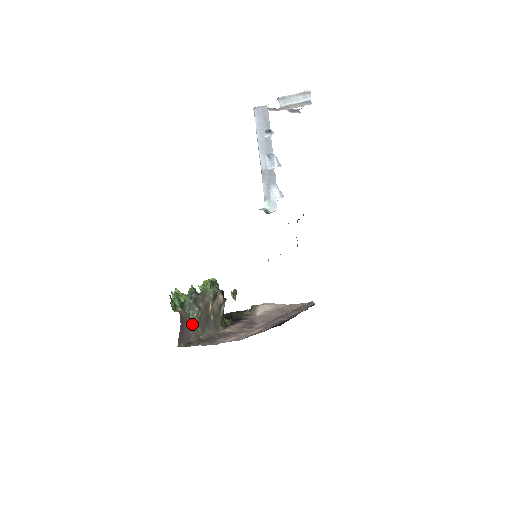
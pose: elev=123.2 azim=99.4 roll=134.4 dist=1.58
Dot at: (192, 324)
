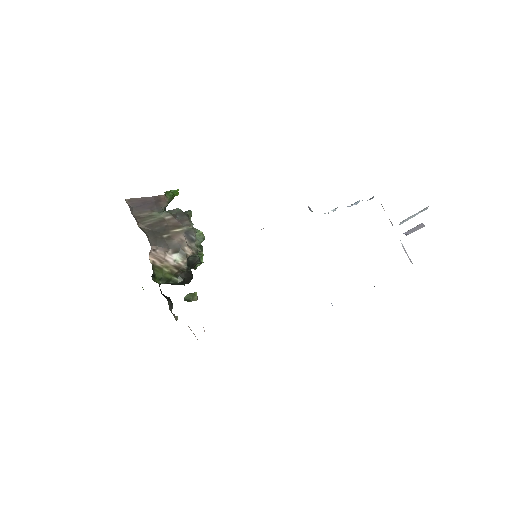
Dot at: (154, 214)
